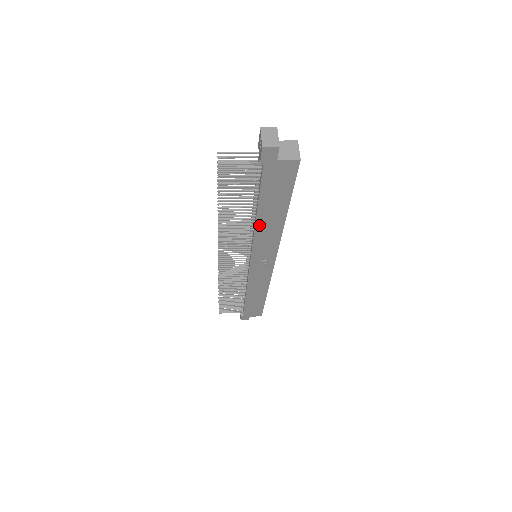
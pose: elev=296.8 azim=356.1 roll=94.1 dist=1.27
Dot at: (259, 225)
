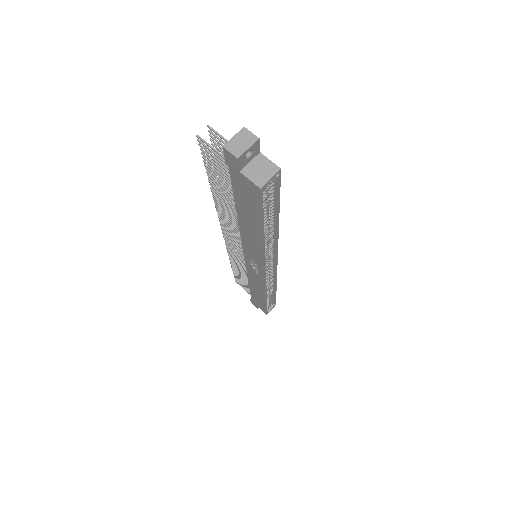
Dot at: (242, 227)
